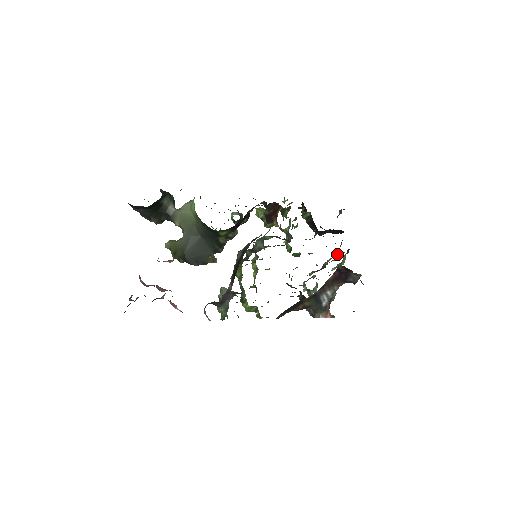
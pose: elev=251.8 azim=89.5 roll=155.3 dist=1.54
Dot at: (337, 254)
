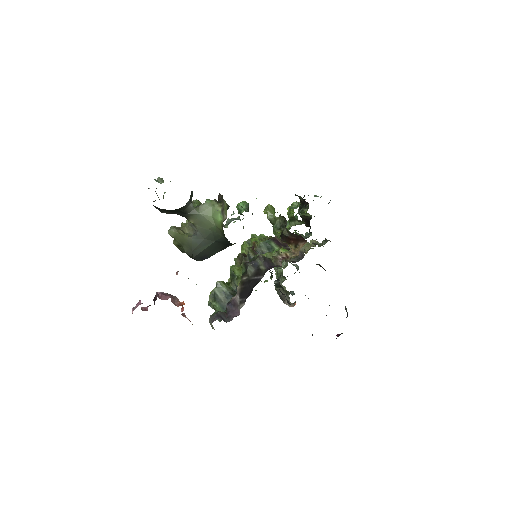
Dot at: occluded
